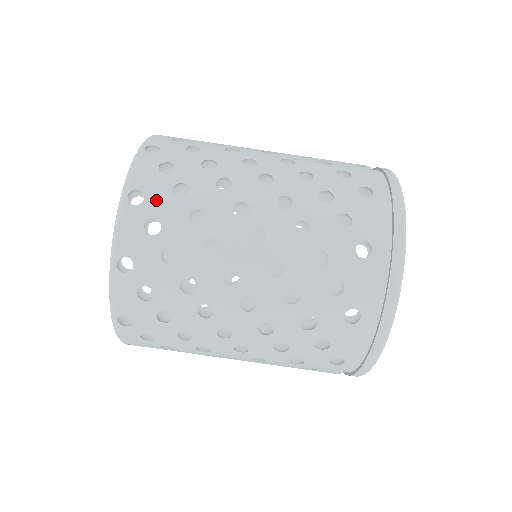
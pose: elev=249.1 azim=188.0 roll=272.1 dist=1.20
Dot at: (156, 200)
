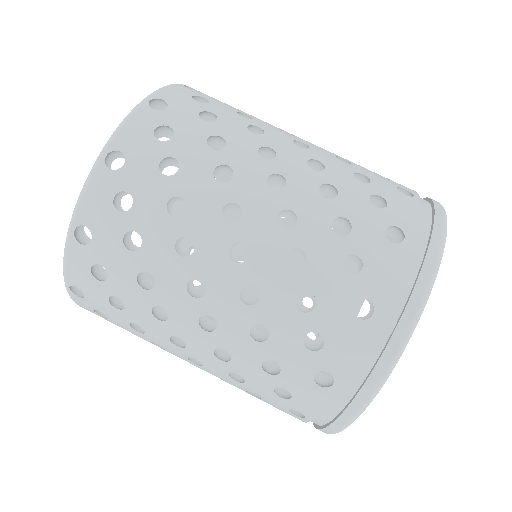
Dot at: (178, 113)
